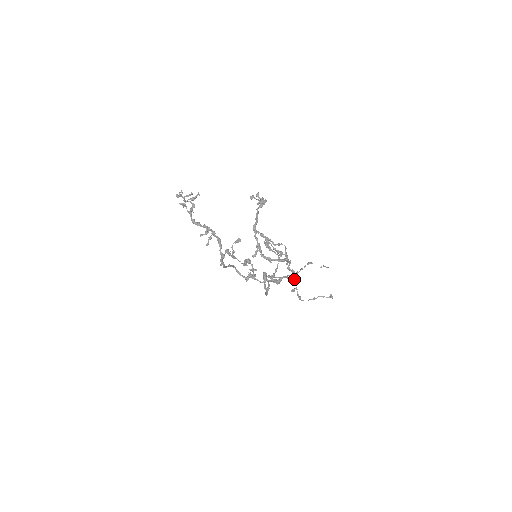
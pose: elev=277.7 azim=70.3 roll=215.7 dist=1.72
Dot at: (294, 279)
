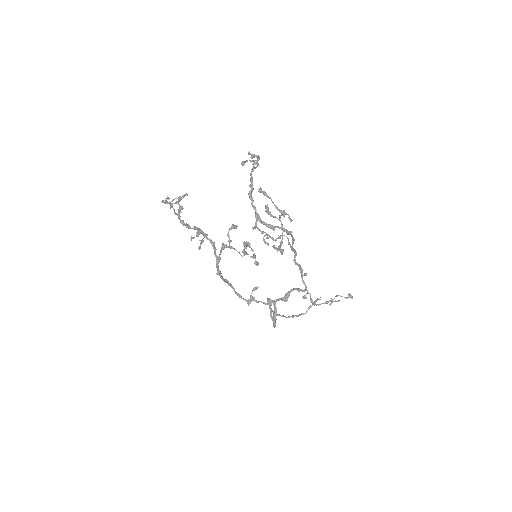
Dot at: (303, 280)
